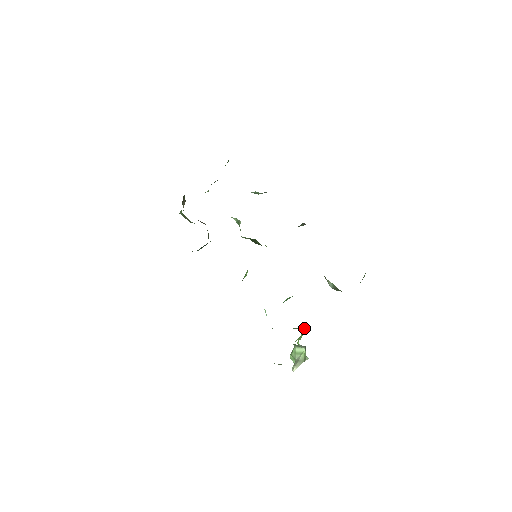
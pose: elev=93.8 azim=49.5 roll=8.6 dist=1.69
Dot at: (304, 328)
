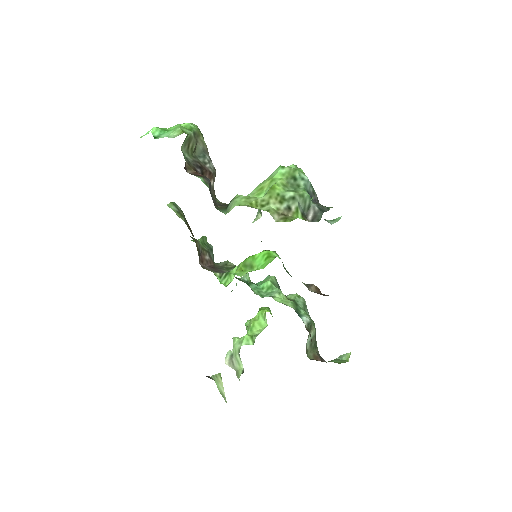
Dot at: (265, 316)
